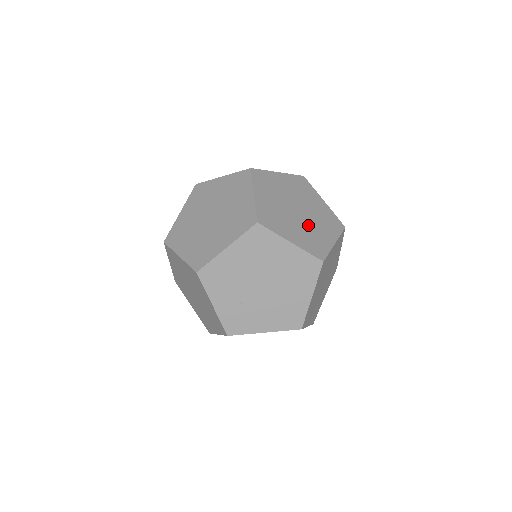
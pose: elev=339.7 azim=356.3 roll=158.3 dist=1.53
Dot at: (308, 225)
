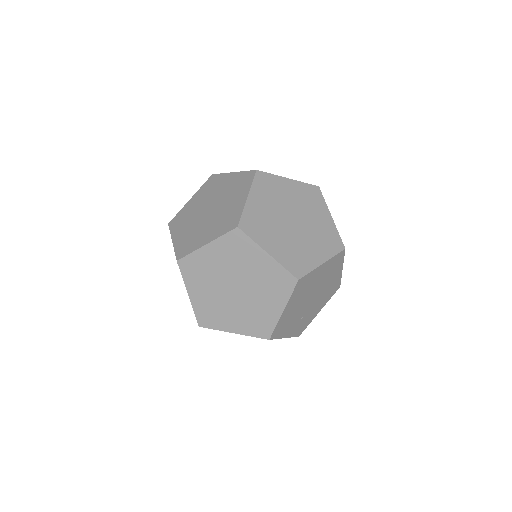
Dot at: (310, 227)
